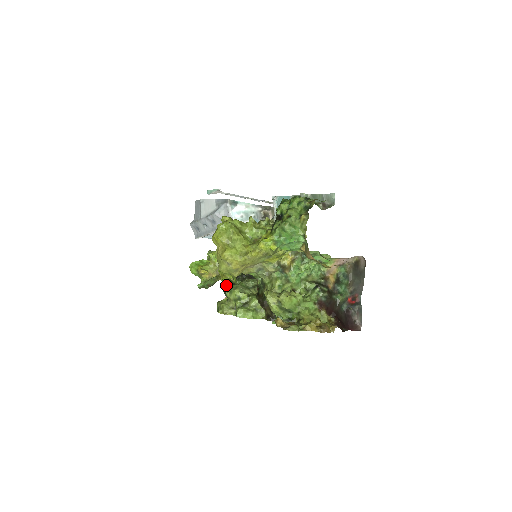
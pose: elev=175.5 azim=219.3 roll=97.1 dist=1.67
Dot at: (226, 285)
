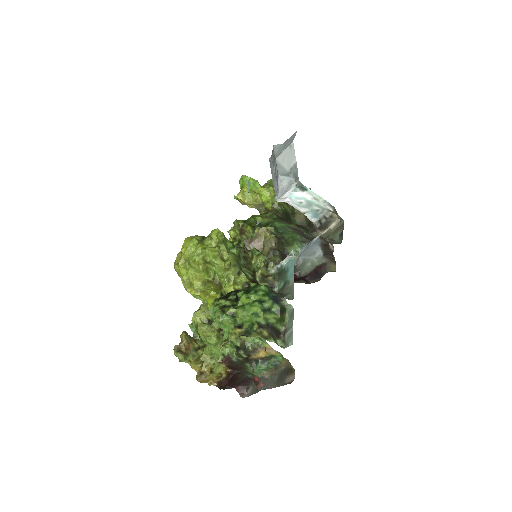
Dot at: occluded
